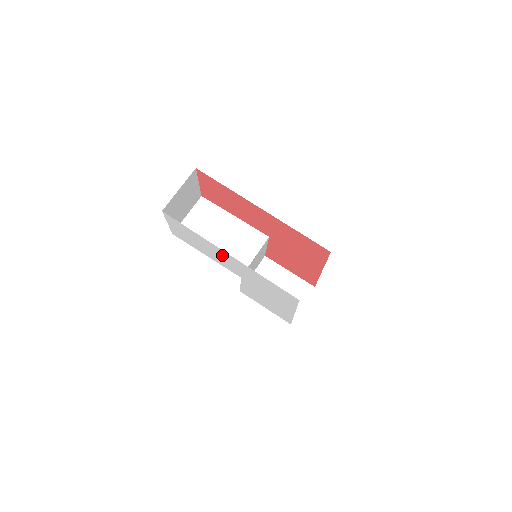
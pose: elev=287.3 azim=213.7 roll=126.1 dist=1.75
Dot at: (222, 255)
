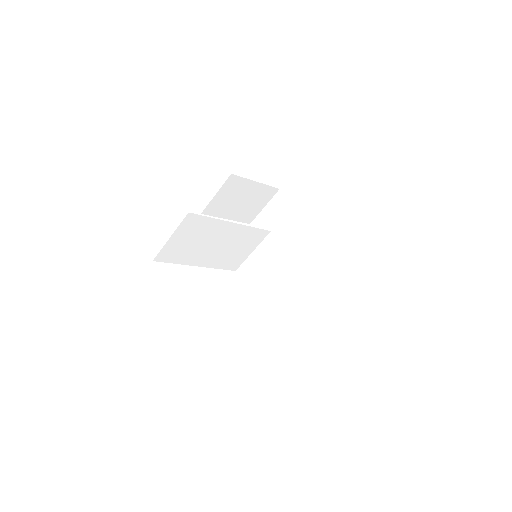
Dot at: occluded
